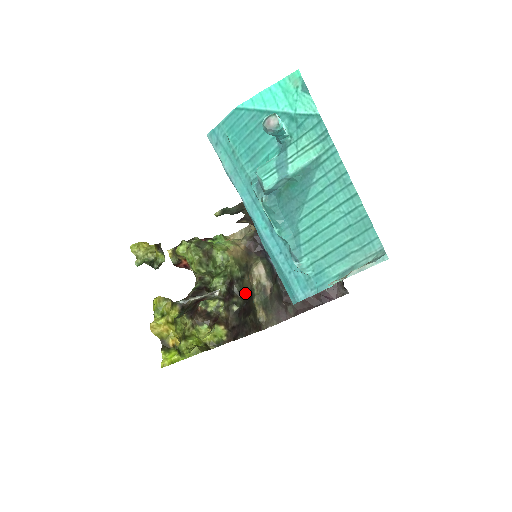
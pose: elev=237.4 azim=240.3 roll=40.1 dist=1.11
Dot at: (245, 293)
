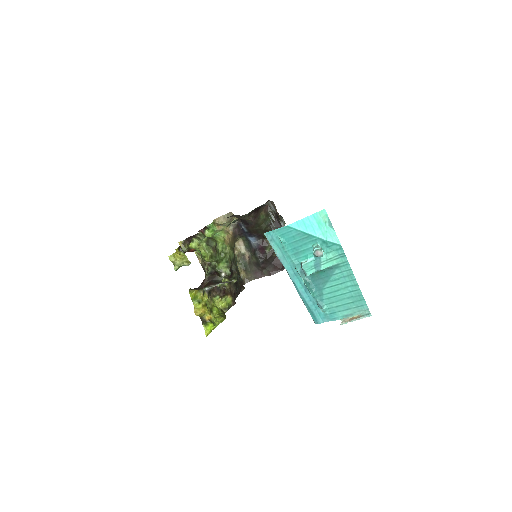
Dot at: occluded
